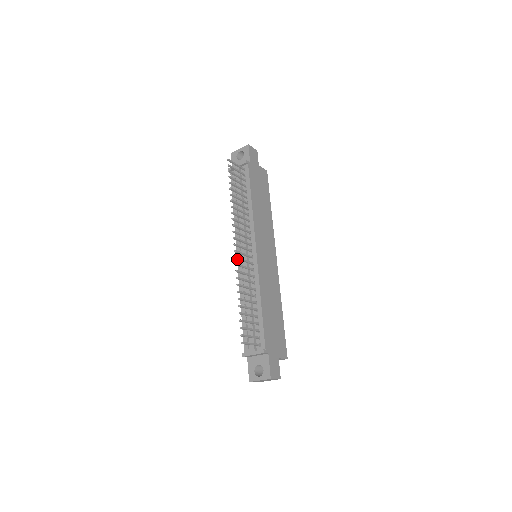
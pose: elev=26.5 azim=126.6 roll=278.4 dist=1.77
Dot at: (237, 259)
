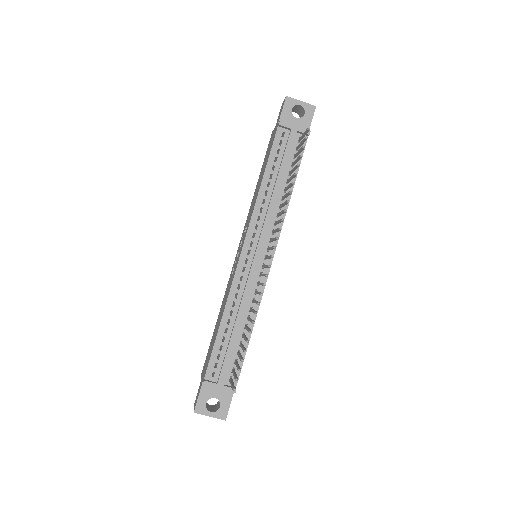
Dot at: (265, 275)
